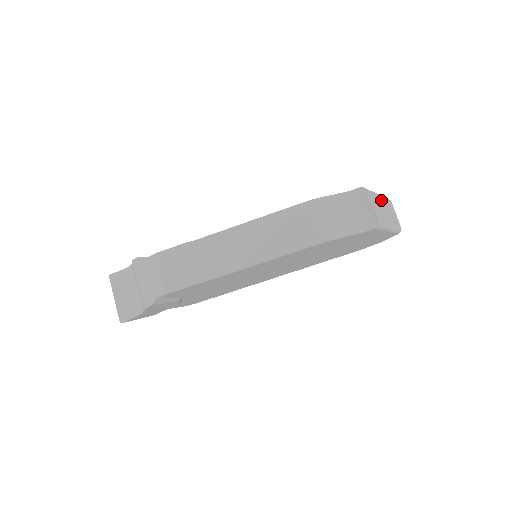
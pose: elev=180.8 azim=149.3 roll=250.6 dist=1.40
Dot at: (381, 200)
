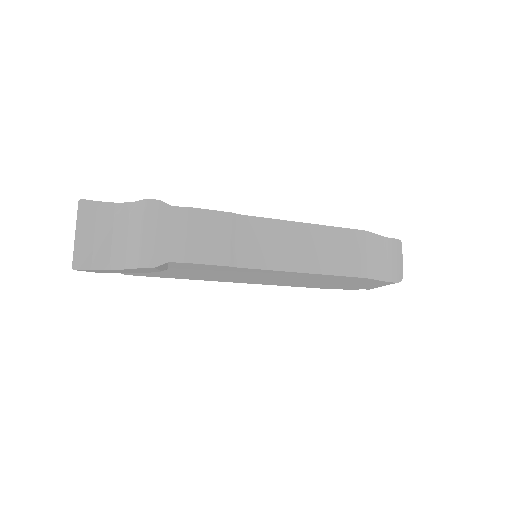
Dot at: occluded
